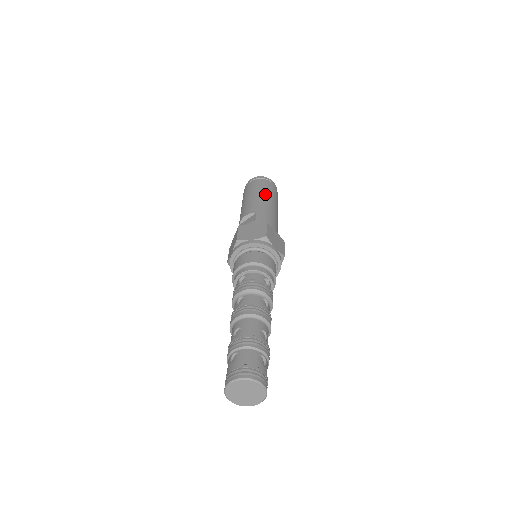
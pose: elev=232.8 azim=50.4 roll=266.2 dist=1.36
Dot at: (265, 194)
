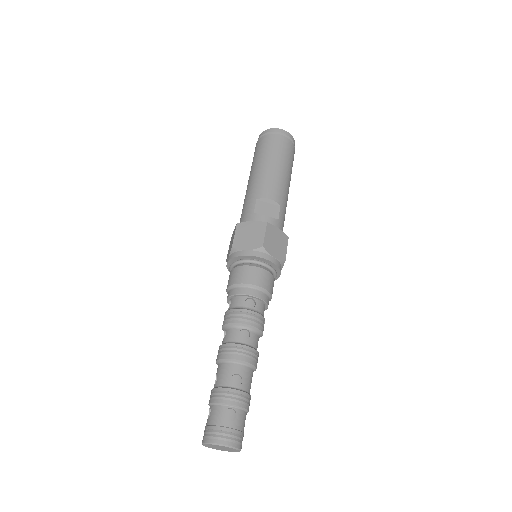
Dot at: (290, 175)
